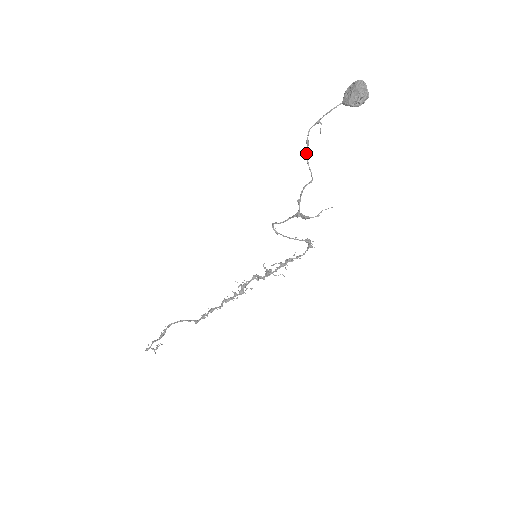
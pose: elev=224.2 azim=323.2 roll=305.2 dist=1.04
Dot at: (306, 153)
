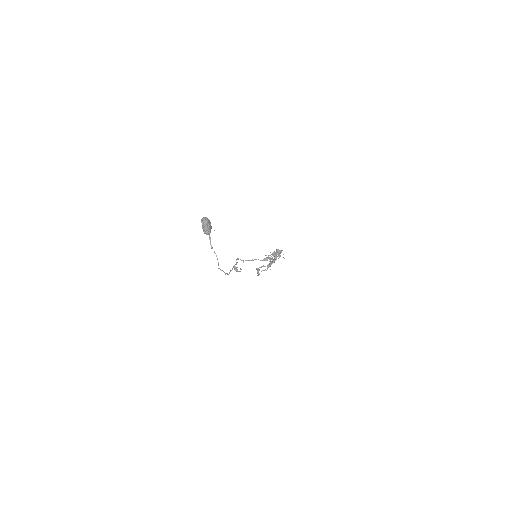
Dot at: (211, 247)
